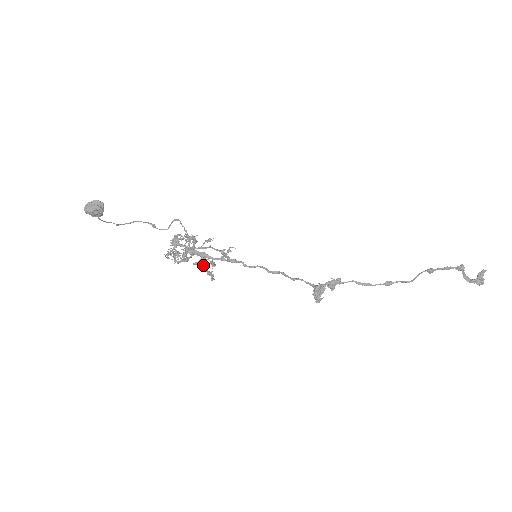
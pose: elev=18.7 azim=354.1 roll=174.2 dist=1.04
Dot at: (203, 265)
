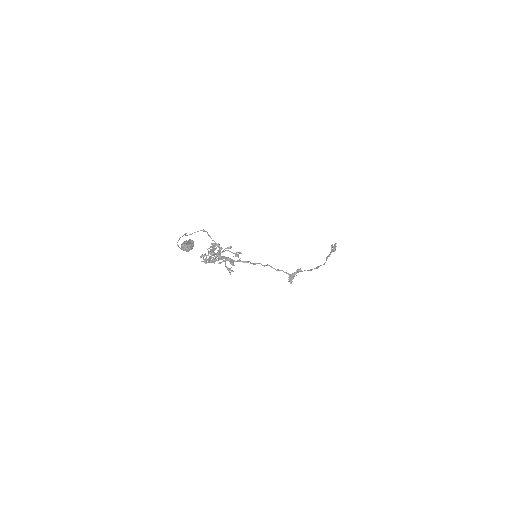
Dot at: (225, 264)
